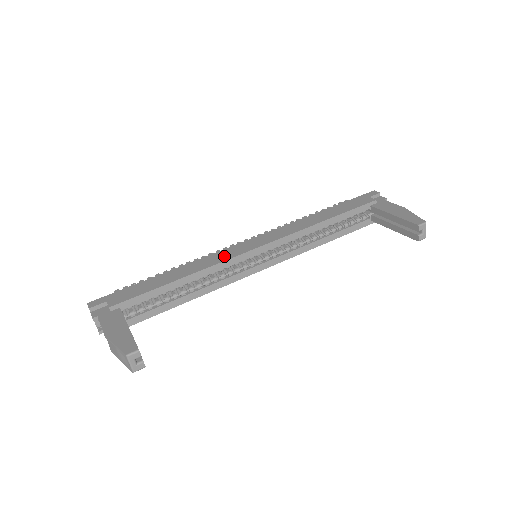
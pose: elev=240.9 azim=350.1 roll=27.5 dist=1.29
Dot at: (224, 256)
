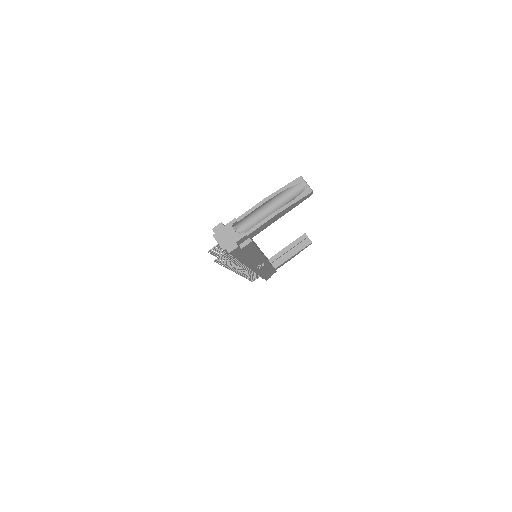
Dot at: occluded
